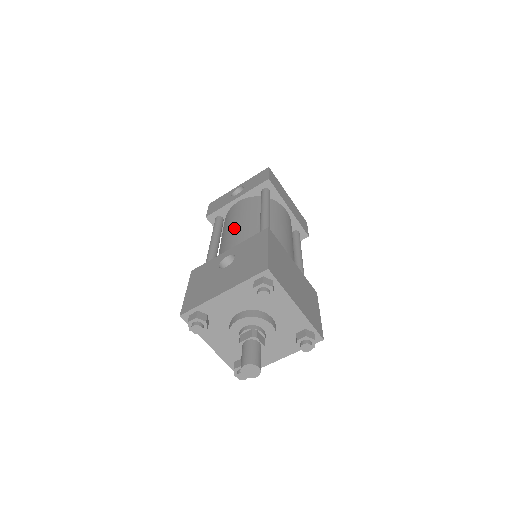
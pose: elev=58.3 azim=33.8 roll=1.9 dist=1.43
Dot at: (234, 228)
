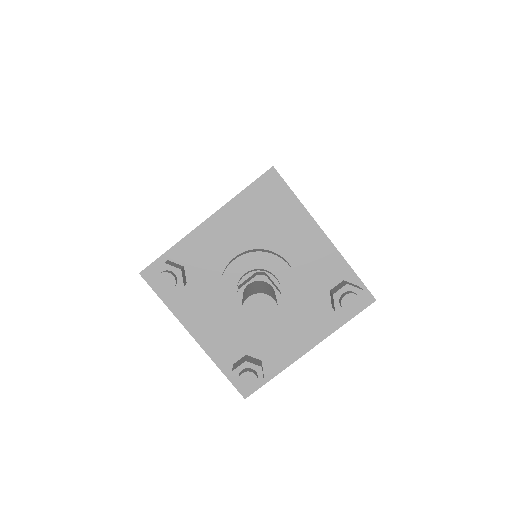
Dot at: occluded
